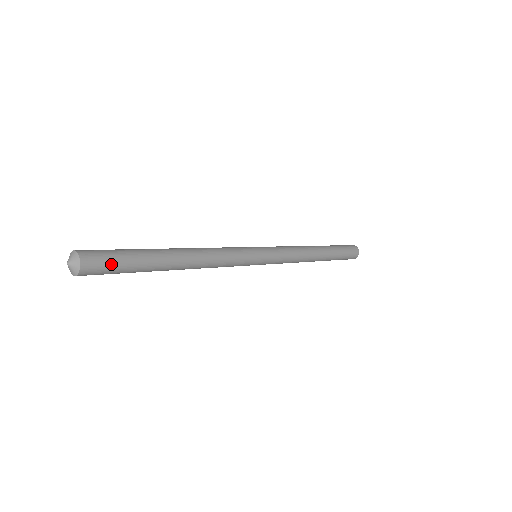
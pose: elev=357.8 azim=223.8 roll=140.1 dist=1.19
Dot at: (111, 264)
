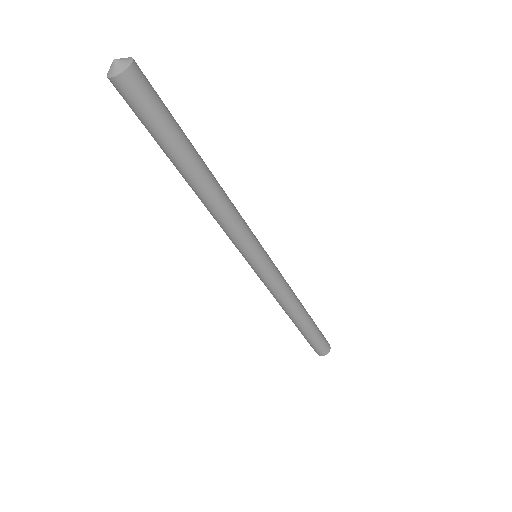
Dot at: (149, 104)
